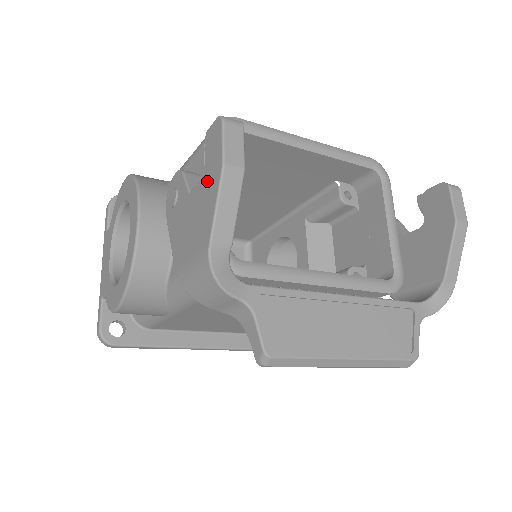
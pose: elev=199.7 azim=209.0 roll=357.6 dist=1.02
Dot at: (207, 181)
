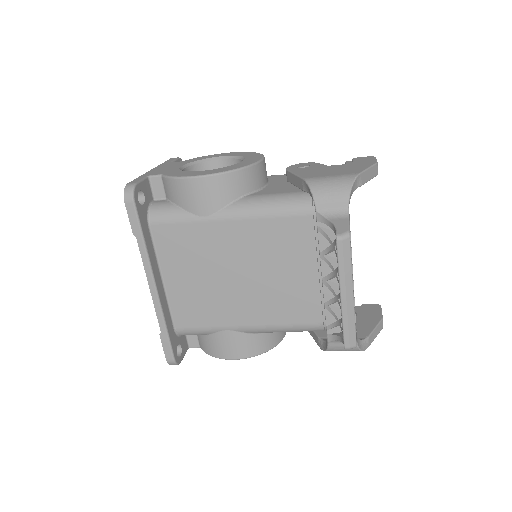
Dot at: (357, 164)
